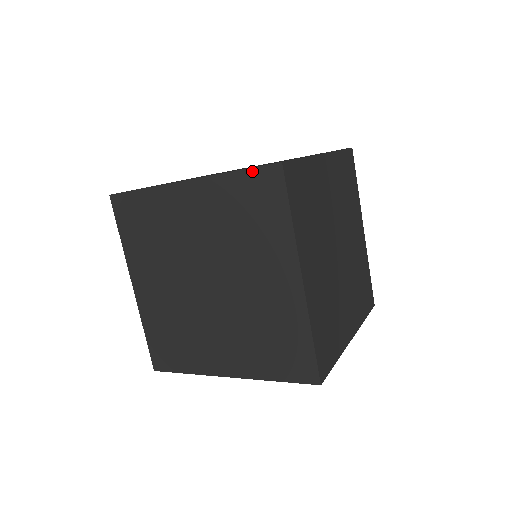
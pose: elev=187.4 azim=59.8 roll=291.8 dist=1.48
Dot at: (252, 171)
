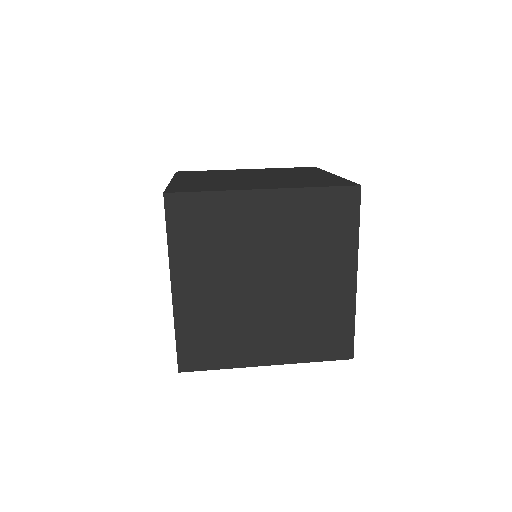
Dot at: (328, 360)
